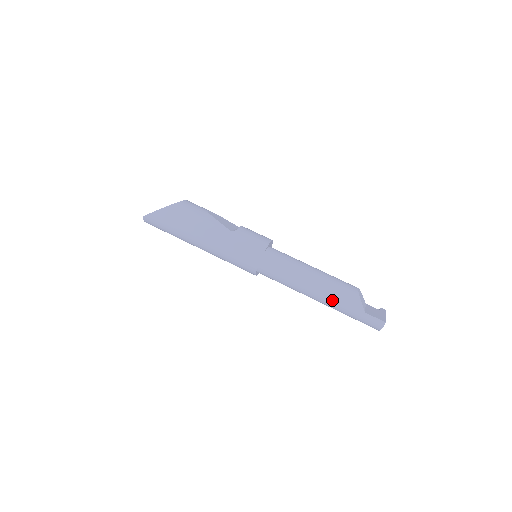
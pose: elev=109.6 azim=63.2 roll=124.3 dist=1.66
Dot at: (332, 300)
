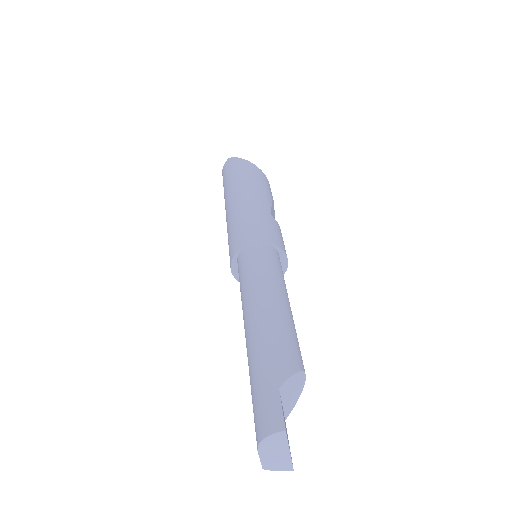
Dot at: (265, 336)
